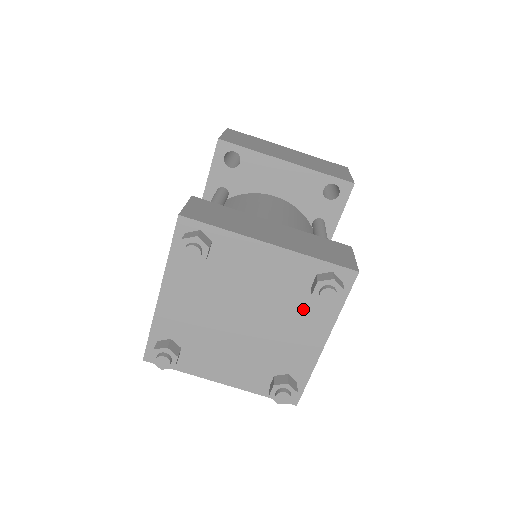
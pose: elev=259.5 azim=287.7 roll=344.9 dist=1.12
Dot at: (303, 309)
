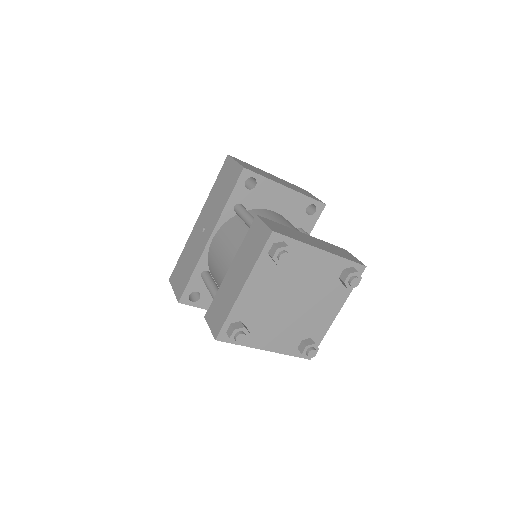
Dot at: (331, 292)
